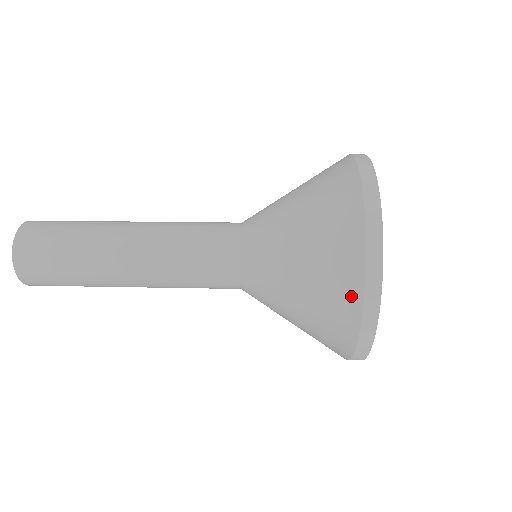
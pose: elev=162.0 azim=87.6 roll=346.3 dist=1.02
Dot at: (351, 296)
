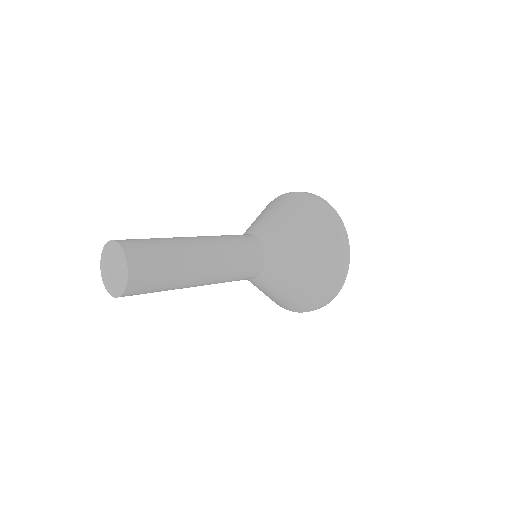
Dot at: (320, 301)
